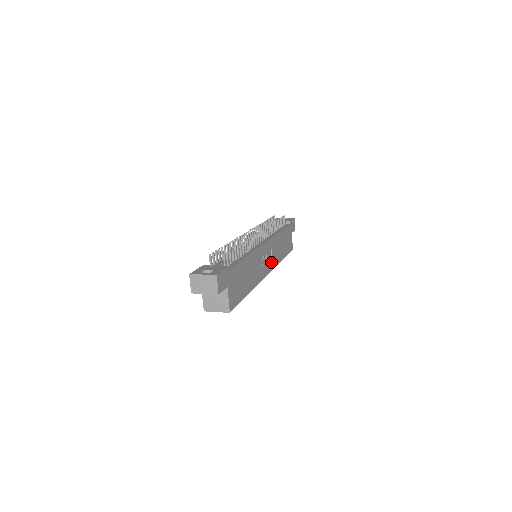
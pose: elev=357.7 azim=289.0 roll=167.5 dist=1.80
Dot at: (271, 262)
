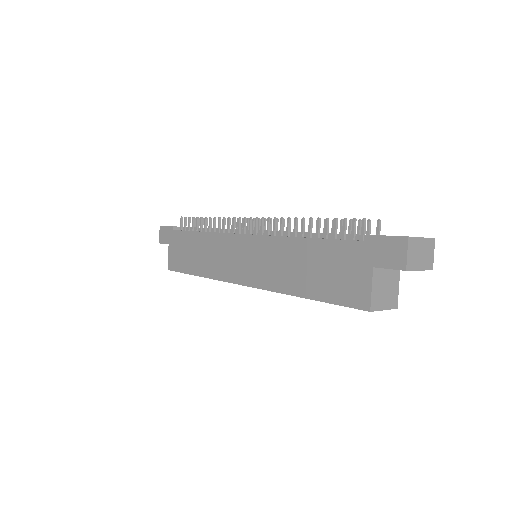
Dot at: occluded
